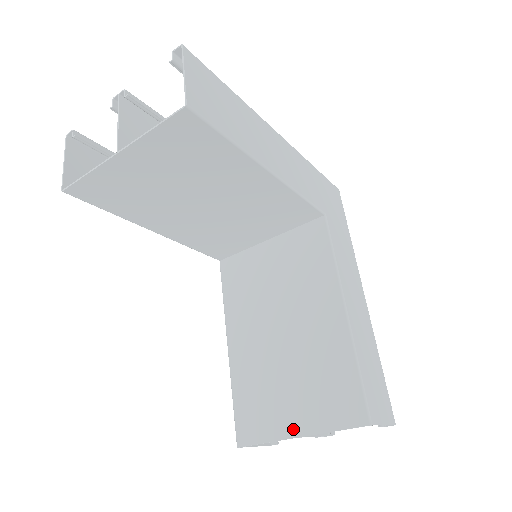
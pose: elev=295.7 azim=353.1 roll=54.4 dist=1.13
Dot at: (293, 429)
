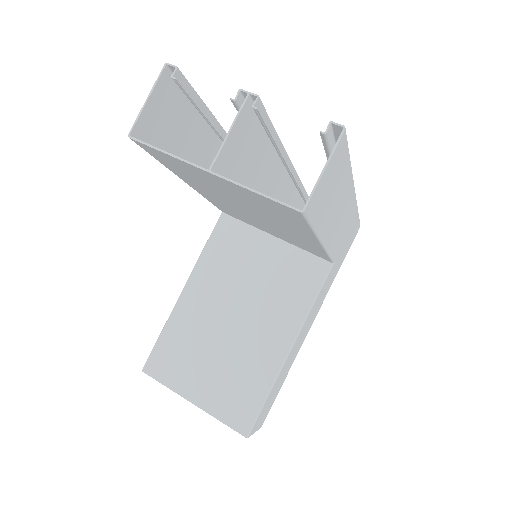
Dot at: (192, 395)
